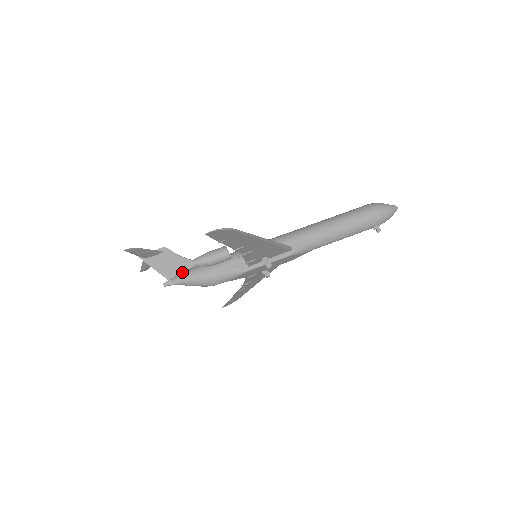
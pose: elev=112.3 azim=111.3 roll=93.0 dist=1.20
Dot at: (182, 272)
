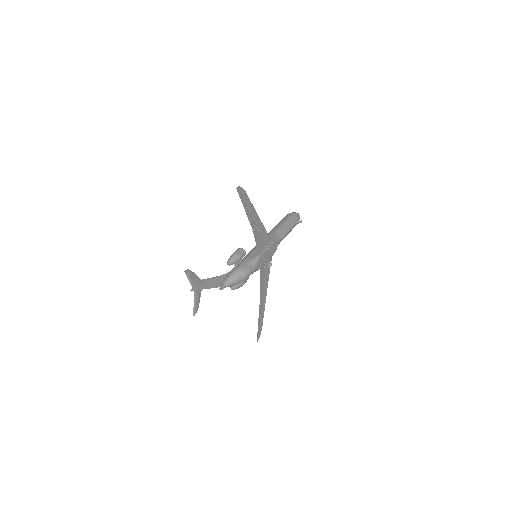
Dot at: (224, 279)
